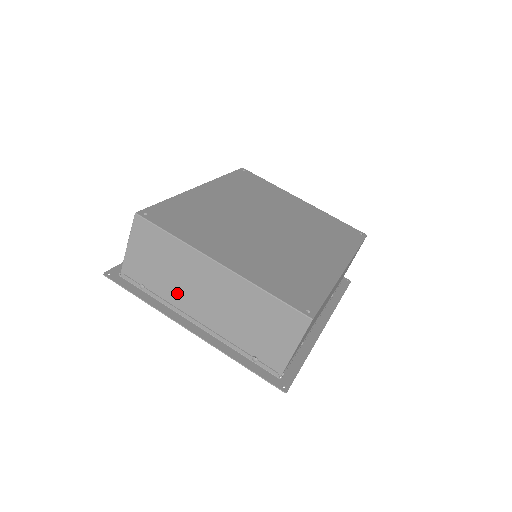
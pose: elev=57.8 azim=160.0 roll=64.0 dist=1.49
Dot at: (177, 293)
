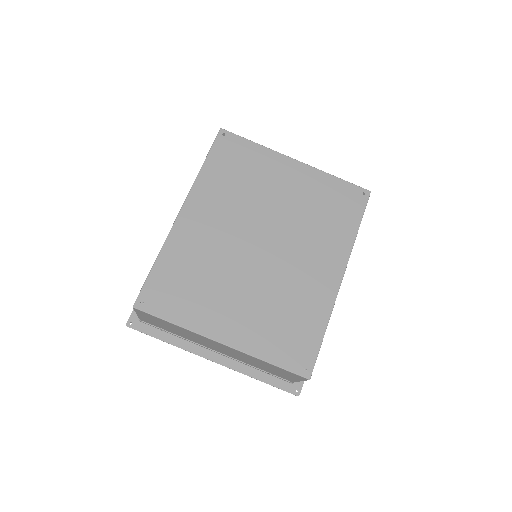
Dot at: (193, 340)
